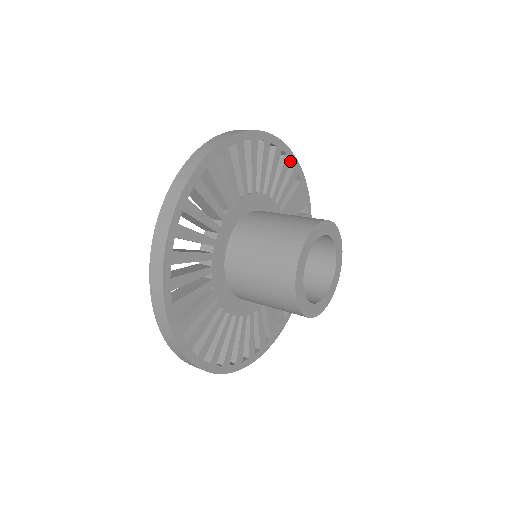
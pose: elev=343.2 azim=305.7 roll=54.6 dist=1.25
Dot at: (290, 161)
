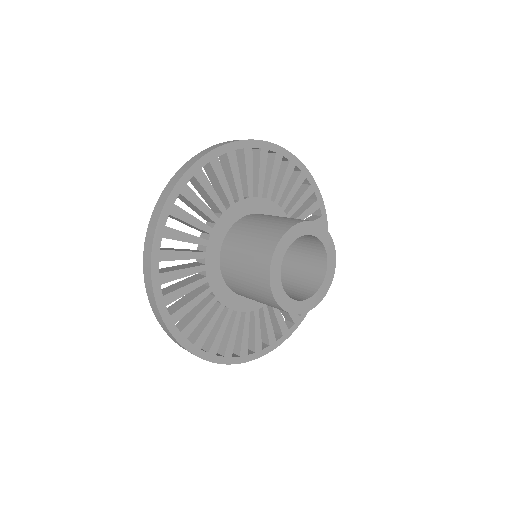
Dot at: occluded
